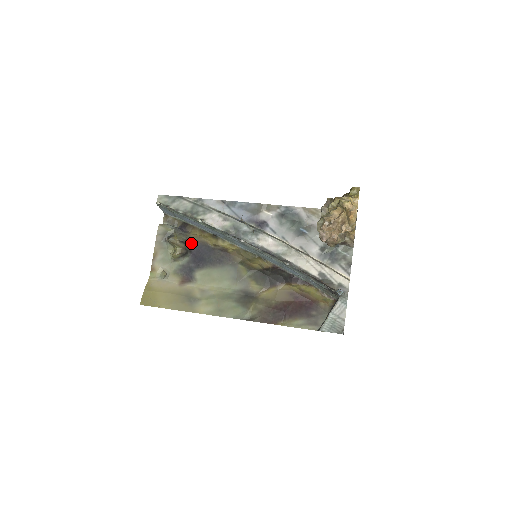
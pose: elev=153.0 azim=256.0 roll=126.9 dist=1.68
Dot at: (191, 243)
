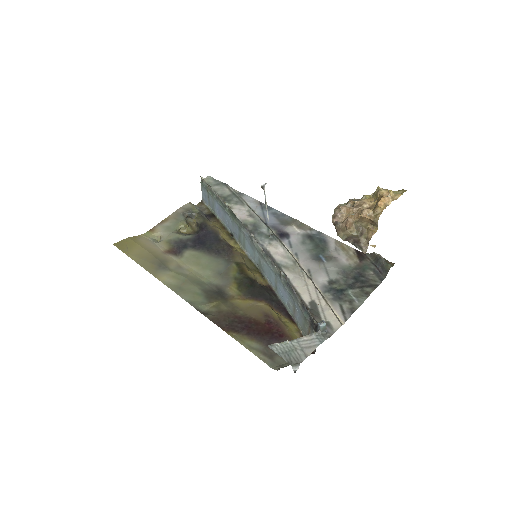
Dot at: (204, 226)
